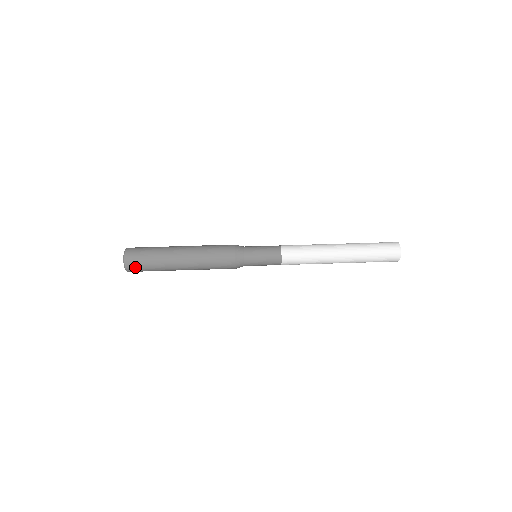
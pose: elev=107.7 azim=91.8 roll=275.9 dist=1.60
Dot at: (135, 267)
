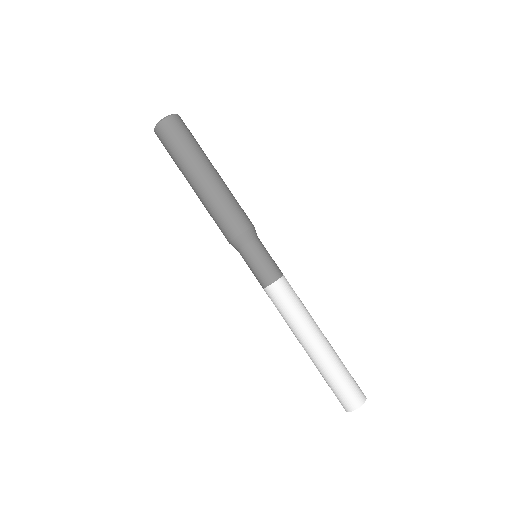
Dot at: (161, 139)
